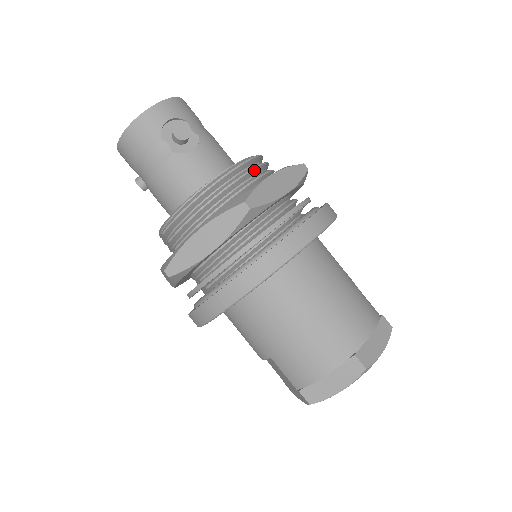
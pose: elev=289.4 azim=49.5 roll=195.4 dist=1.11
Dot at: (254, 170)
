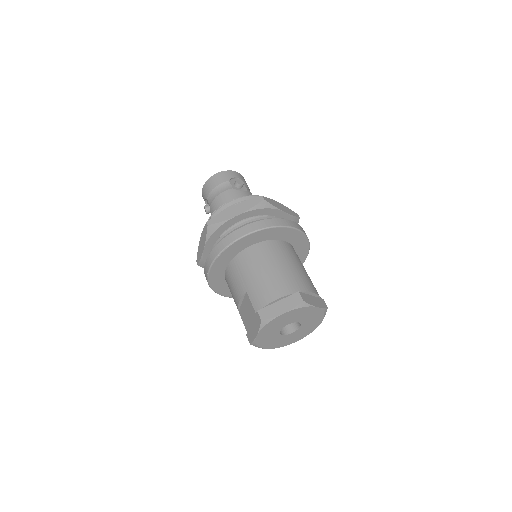
Dot at: occluded
